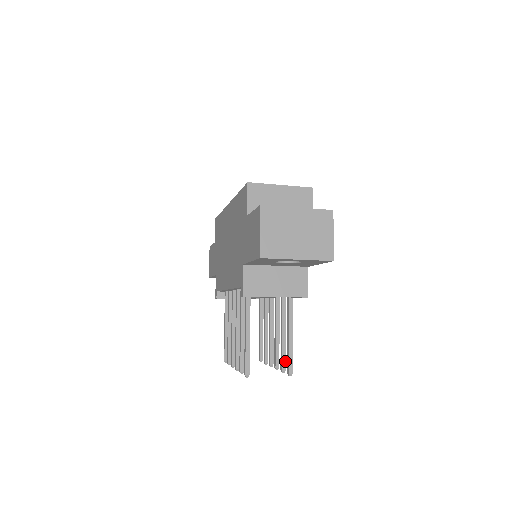
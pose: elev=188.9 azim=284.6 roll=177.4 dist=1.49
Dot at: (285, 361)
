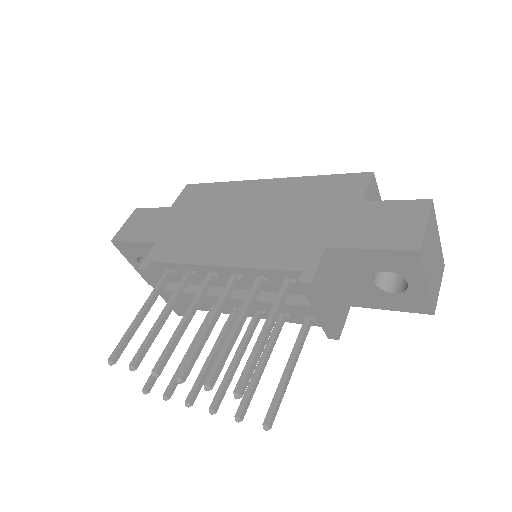
Dot at: (248, 406)
